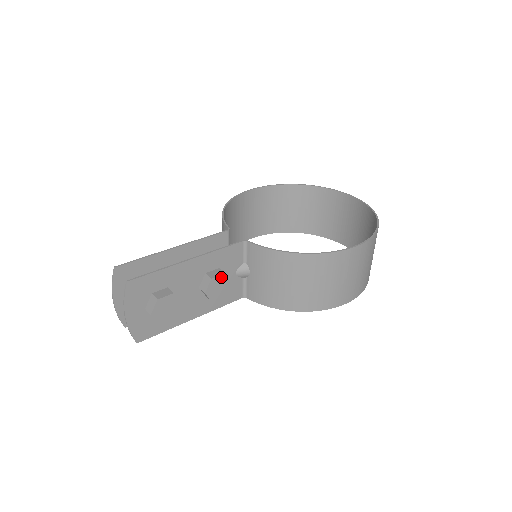
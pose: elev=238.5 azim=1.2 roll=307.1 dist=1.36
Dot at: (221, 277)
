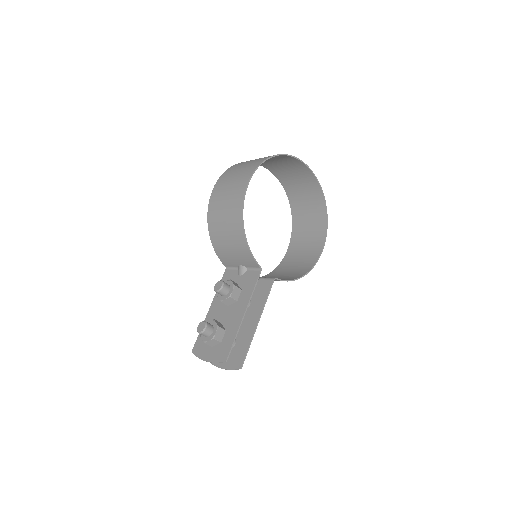
Dot at: occluded
